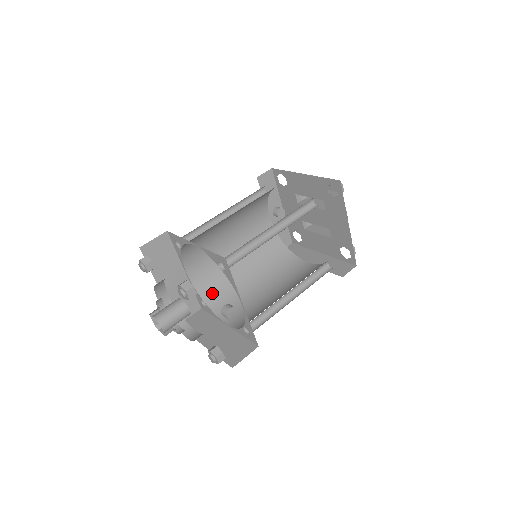
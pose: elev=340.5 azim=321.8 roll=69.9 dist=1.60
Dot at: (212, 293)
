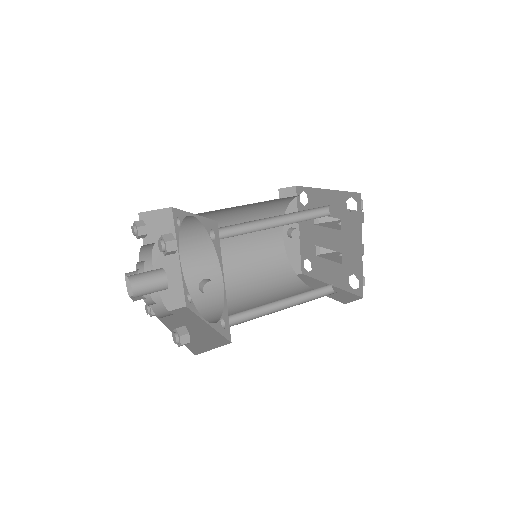
Dot at: occluded
